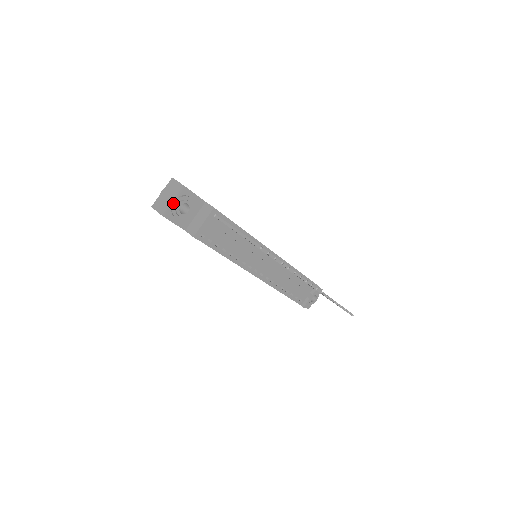
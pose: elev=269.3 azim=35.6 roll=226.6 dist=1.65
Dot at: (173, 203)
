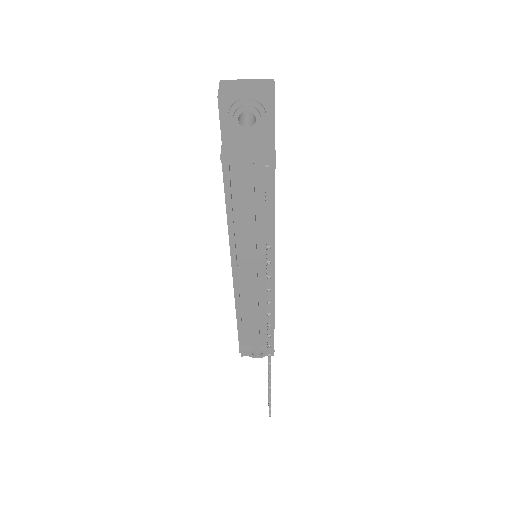
Dot at: (243, 98)
